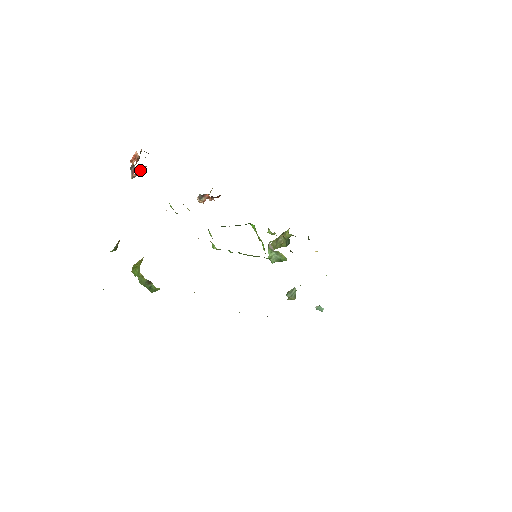
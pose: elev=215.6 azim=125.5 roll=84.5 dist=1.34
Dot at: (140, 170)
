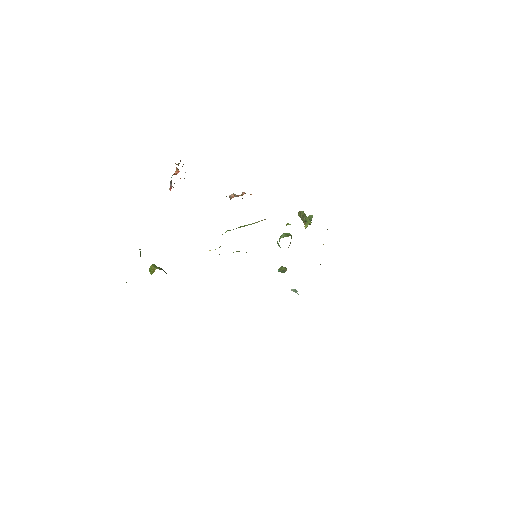
Dot at: occluded
